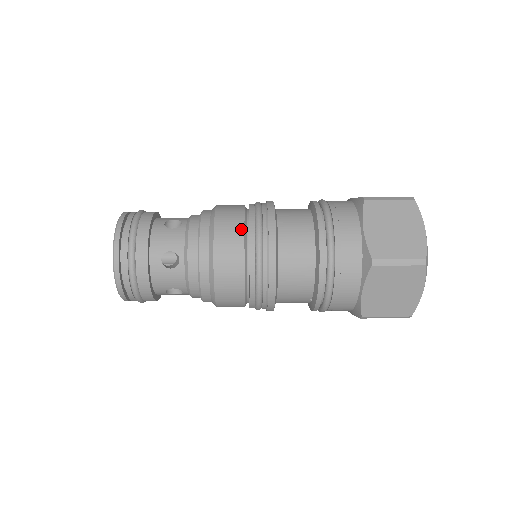
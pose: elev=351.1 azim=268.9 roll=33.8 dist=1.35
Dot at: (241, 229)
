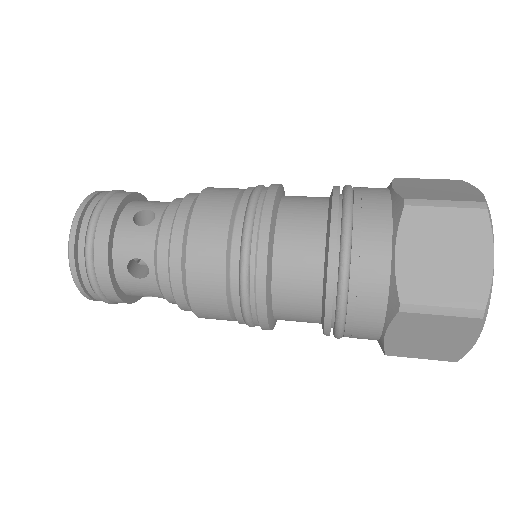
Dot at: (223, 239)
